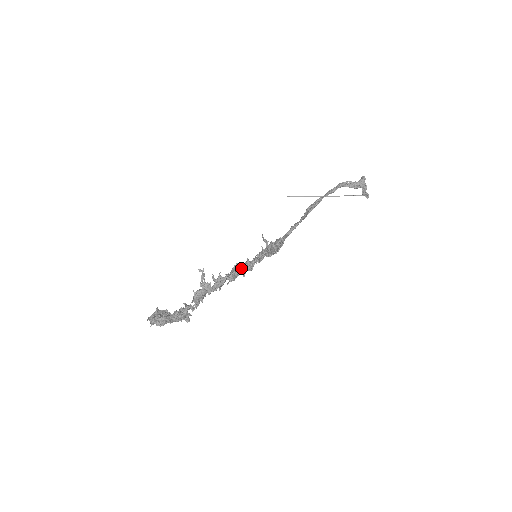
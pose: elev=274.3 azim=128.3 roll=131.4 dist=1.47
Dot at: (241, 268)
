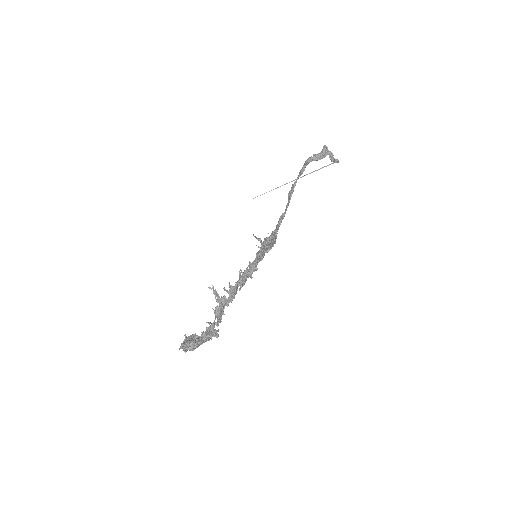
Dot at: (246, 272)
